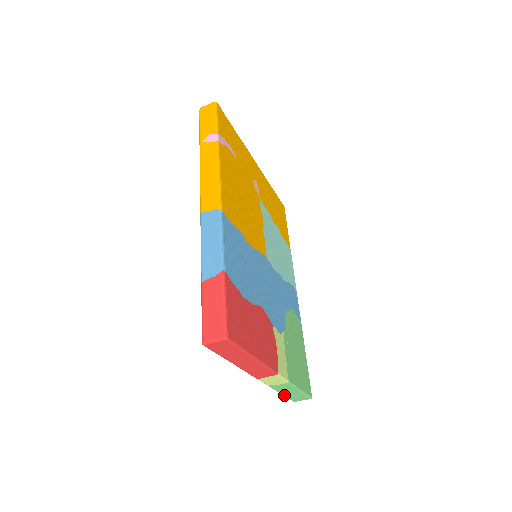
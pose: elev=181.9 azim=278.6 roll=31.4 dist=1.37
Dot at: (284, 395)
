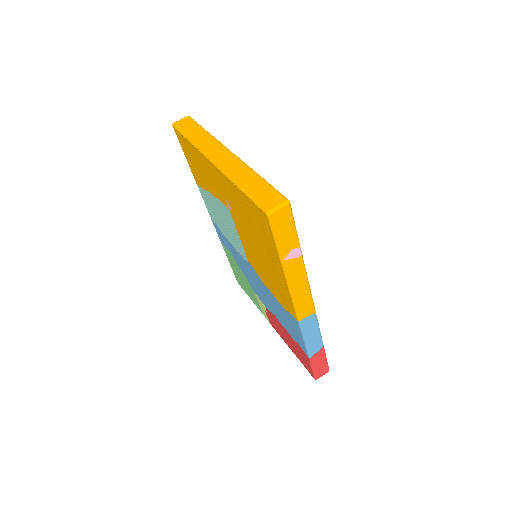
Dot at: (248, 295)
